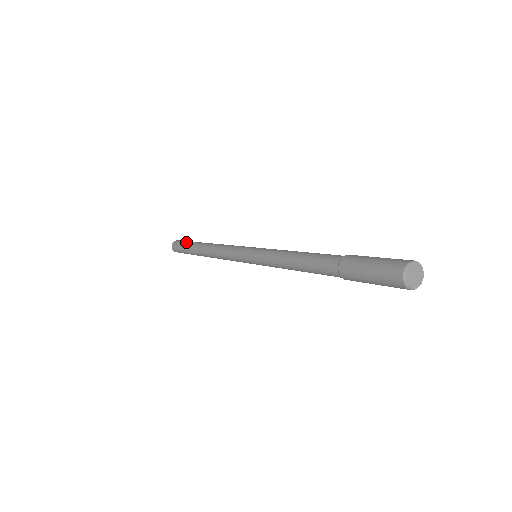
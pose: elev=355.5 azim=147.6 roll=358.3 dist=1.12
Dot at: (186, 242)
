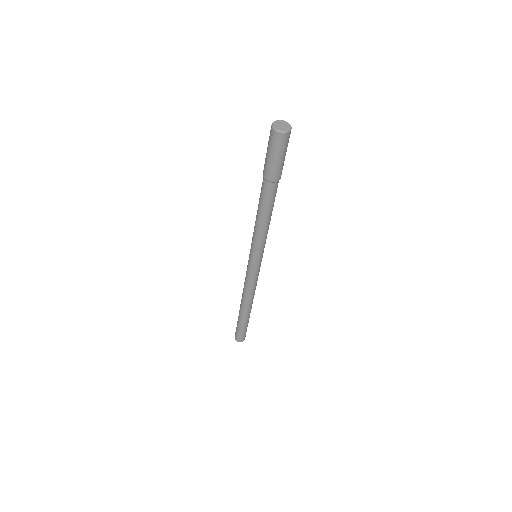
Dot at: occluded
